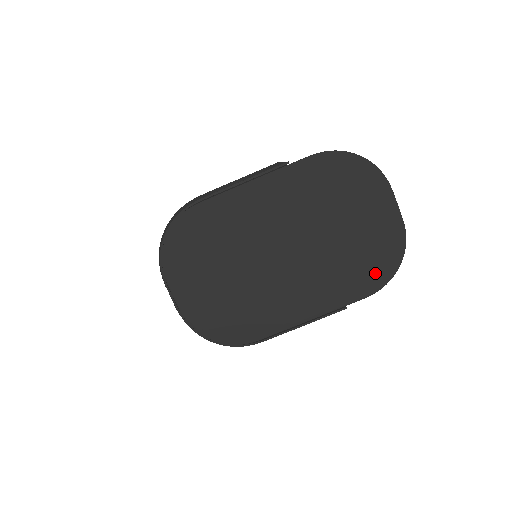
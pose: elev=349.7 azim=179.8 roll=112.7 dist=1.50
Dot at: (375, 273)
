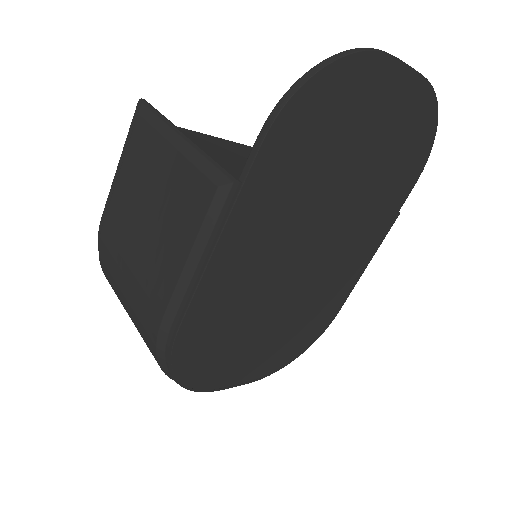
Dot at: (414, 159)
